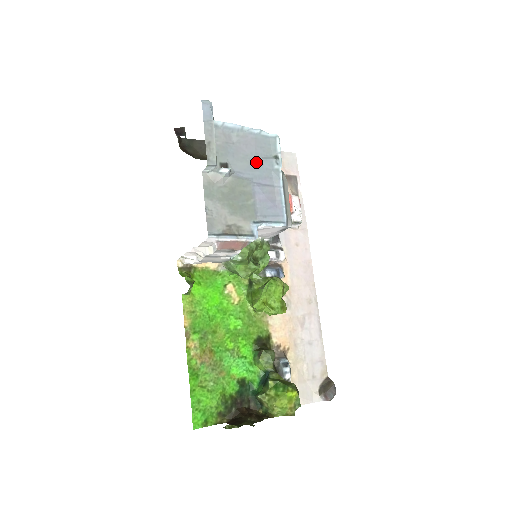
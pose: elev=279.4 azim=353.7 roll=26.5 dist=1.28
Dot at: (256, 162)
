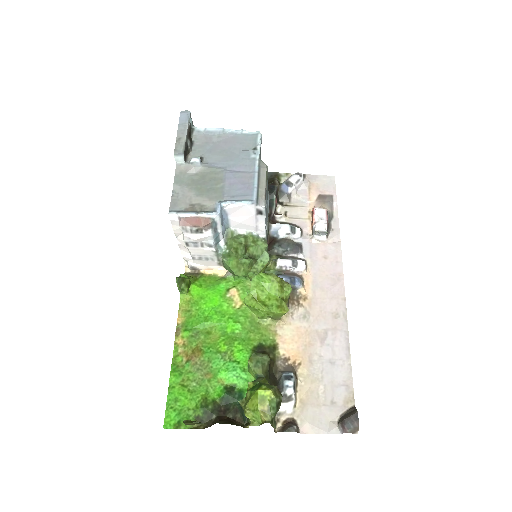
Dot at: (233, 154)
